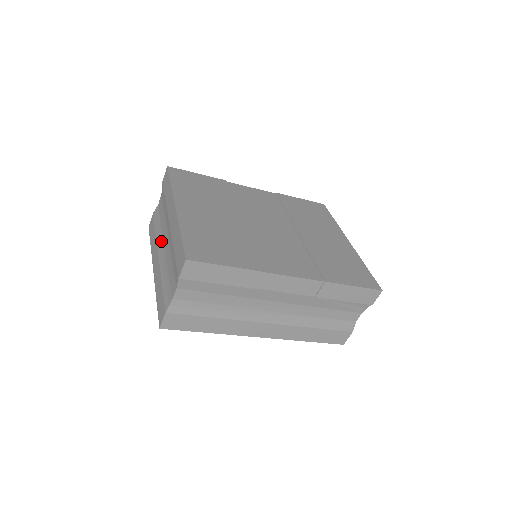
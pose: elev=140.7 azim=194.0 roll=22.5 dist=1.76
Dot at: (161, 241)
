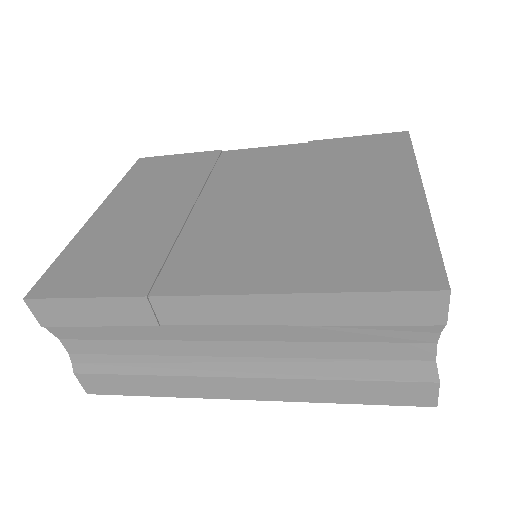
Dot at: occluded
